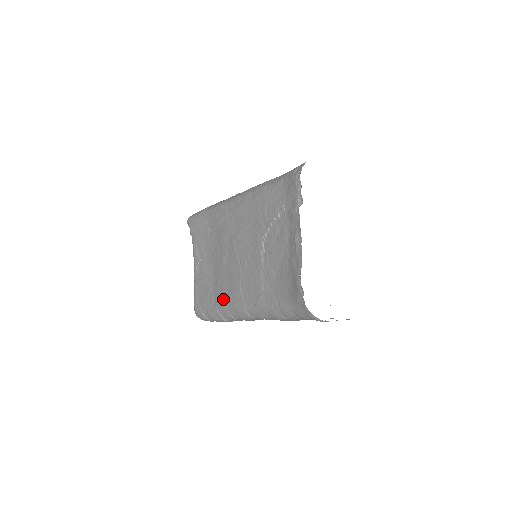
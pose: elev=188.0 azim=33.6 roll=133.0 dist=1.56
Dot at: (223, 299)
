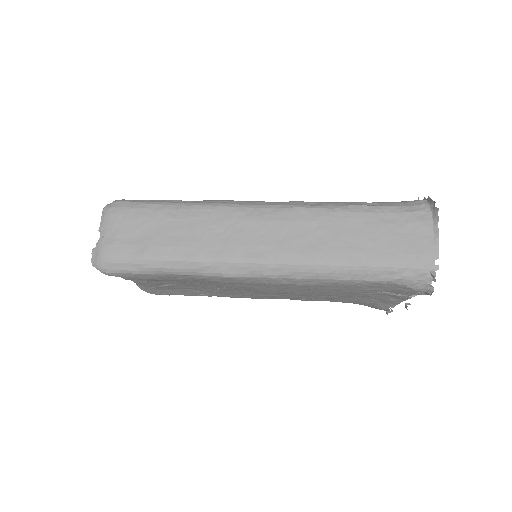
Dot at: (227, 296)
